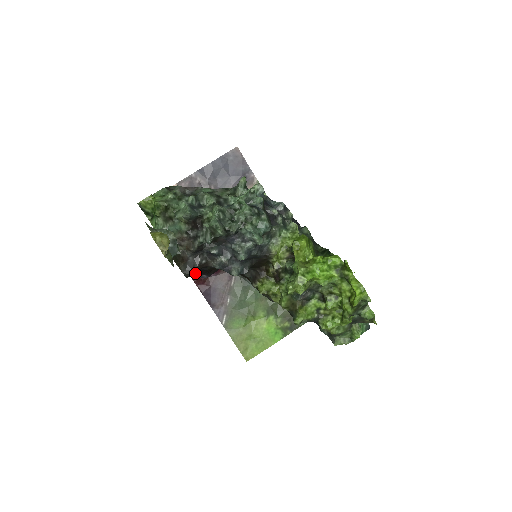
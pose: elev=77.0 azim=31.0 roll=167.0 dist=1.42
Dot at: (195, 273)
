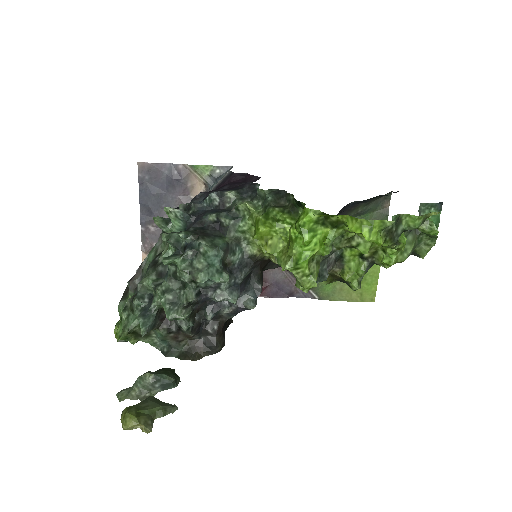
Dot at: (223, 339)
